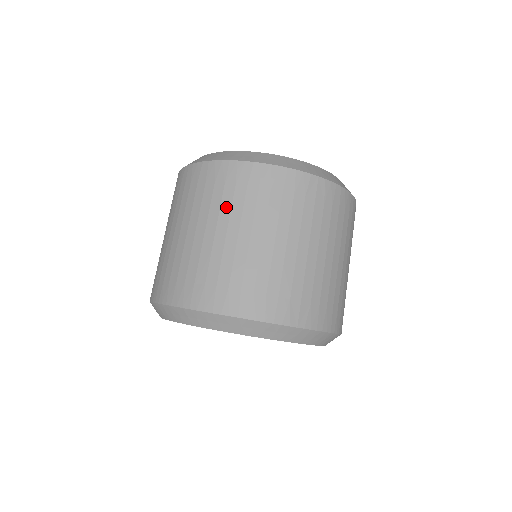
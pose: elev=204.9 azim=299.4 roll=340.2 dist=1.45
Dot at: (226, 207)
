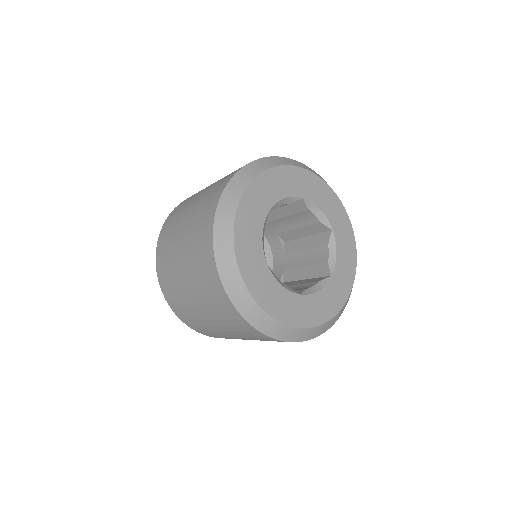
Dot at: occluded
